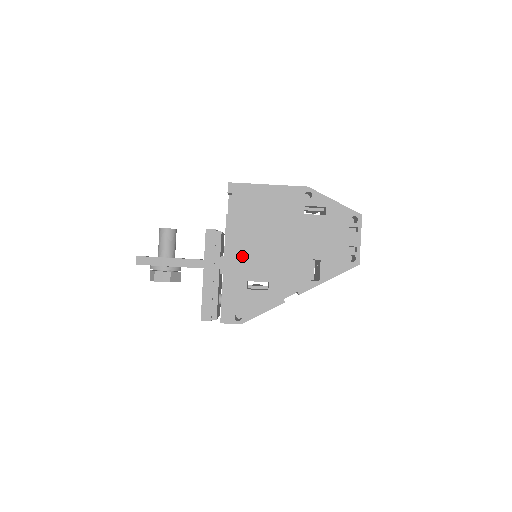
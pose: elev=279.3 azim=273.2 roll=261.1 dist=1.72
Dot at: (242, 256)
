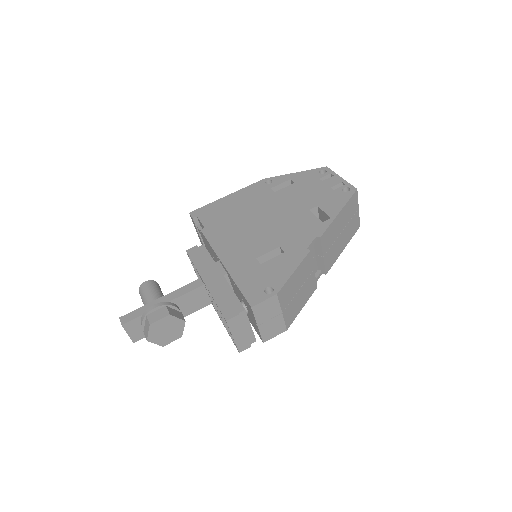
Dot at: (236, 246)
